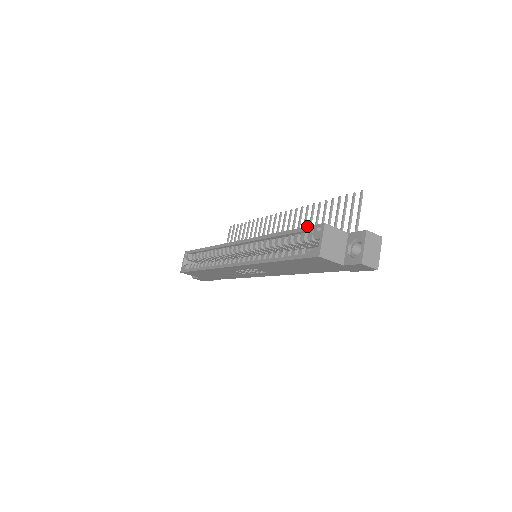
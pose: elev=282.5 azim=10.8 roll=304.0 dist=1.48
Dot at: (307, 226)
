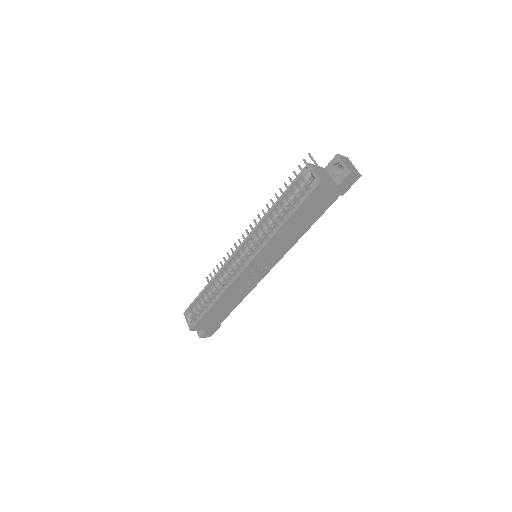
Dot at: (295, 178)
